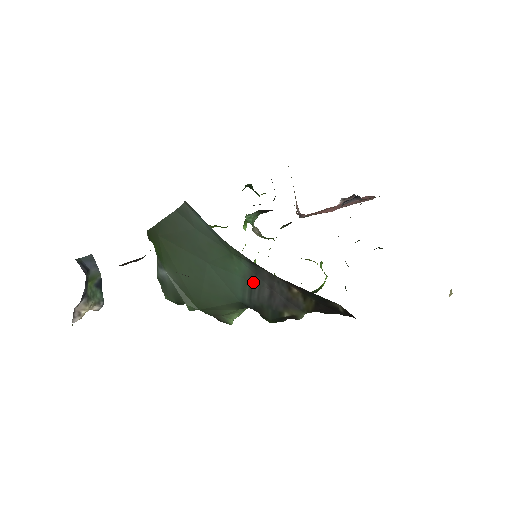
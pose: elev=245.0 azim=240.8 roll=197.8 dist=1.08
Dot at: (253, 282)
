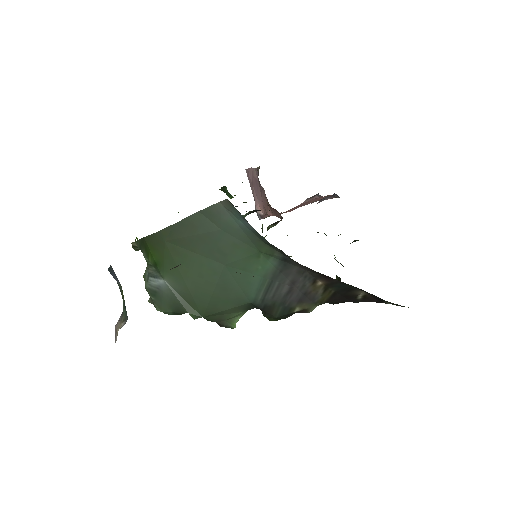
Dot at: (273, 280)
